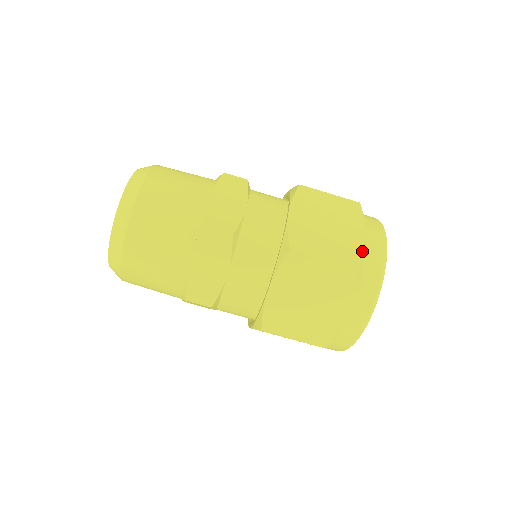
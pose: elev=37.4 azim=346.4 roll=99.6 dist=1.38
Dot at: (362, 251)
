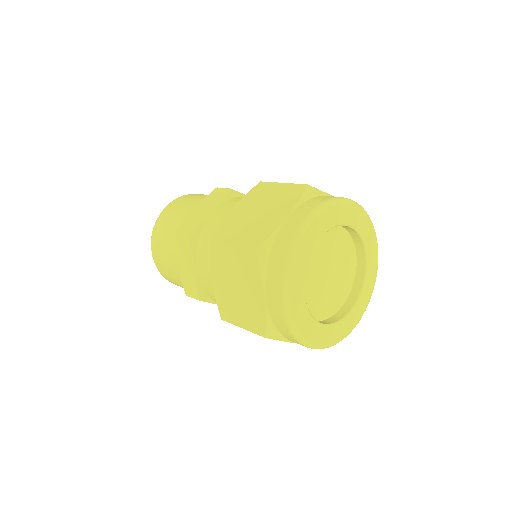
Dot at: (271, 232)
